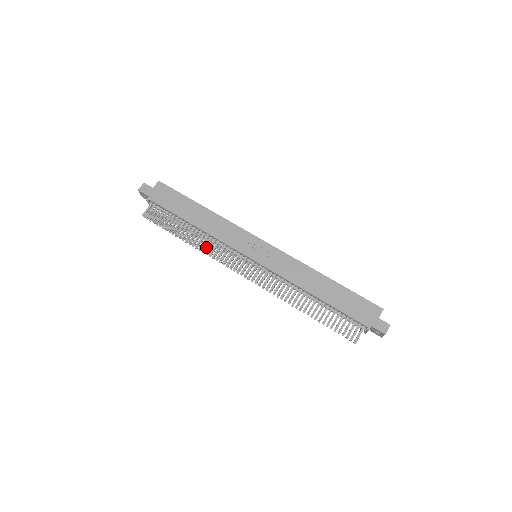
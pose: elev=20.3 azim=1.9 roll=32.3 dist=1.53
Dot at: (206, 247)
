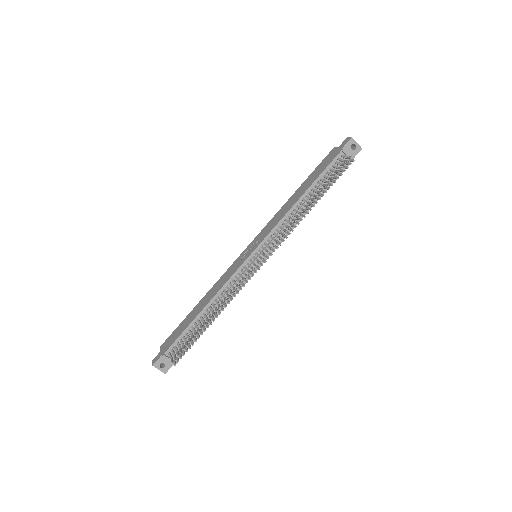
Dot at: (226, 299)
